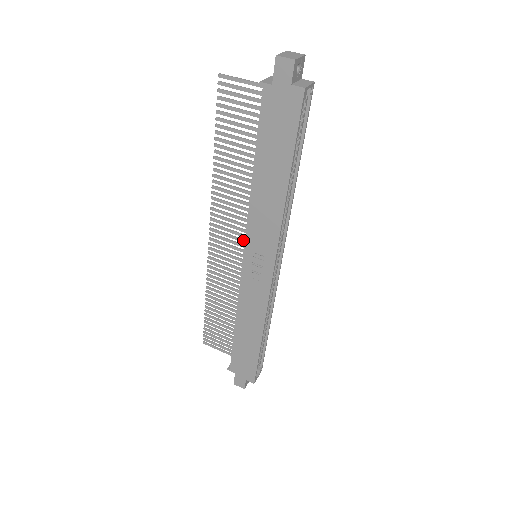
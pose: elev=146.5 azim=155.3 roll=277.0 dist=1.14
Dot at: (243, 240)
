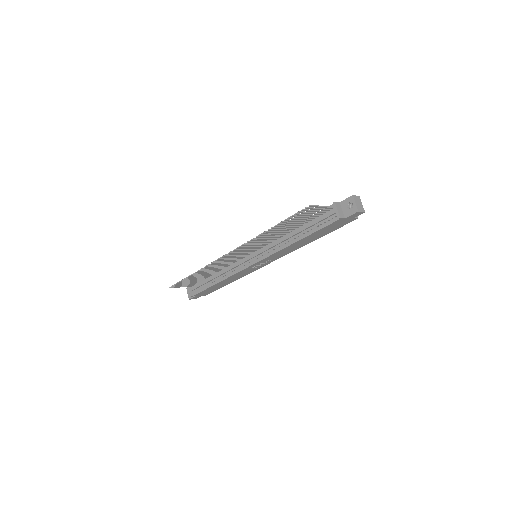
Dot at: (252, 251)
